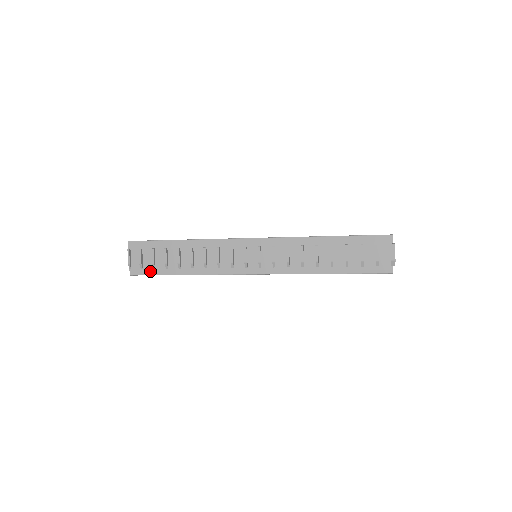
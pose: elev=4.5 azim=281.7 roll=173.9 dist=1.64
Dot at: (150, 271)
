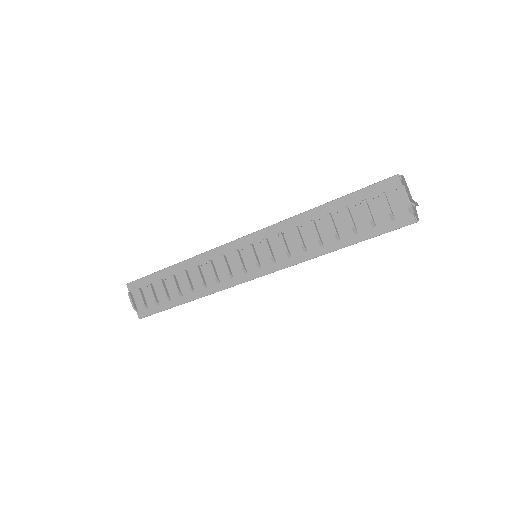
Dot at: (155, 309)
